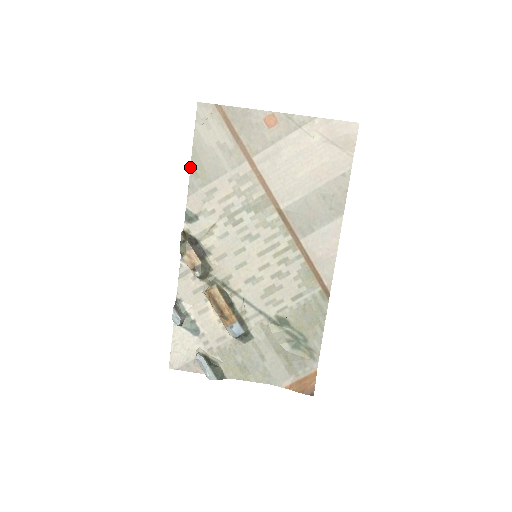
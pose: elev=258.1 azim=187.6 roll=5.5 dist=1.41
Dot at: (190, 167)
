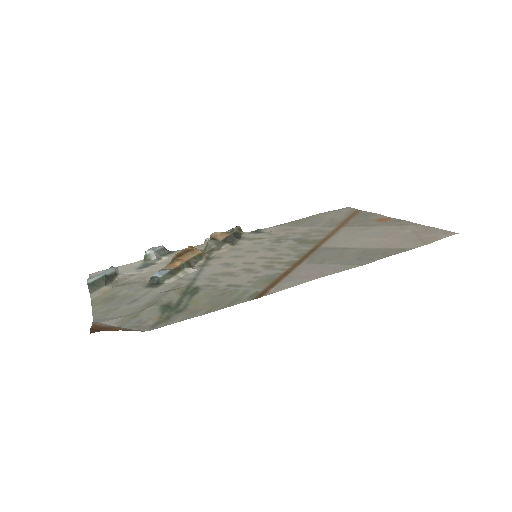
Dot at: (298, 220)
